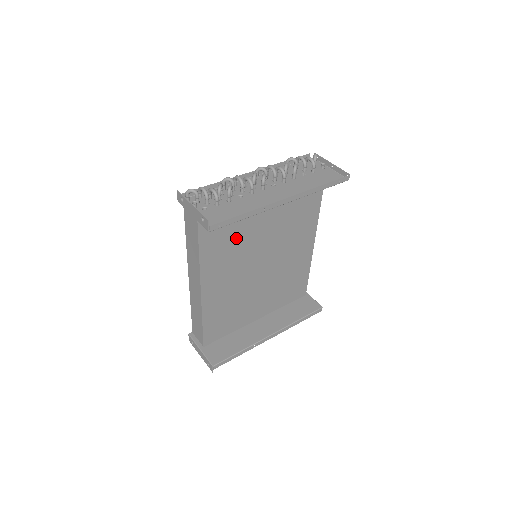
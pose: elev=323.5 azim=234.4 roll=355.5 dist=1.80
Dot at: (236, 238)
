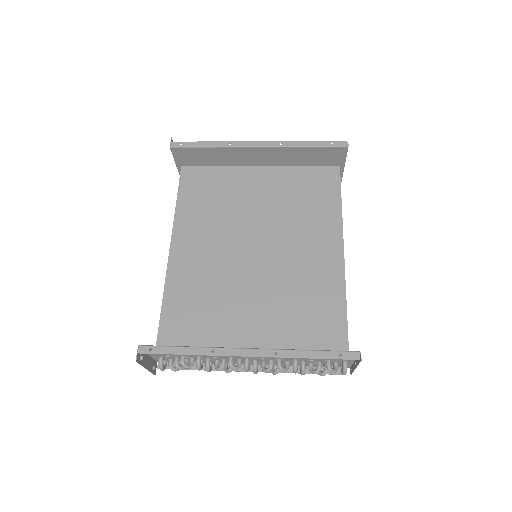
Dot at: (220, 205)
